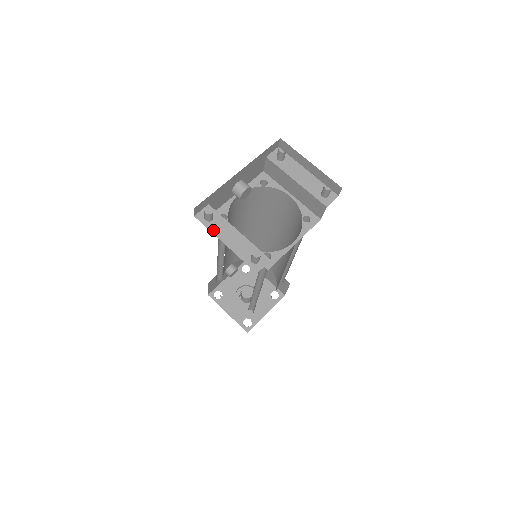
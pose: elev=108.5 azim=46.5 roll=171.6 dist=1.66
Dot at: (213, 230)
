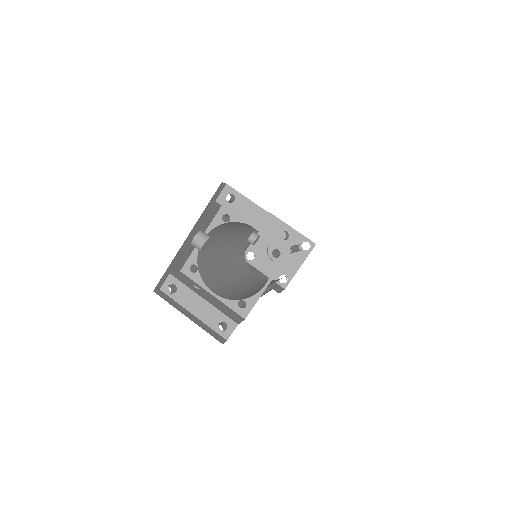
Dot at: (179, 301)
